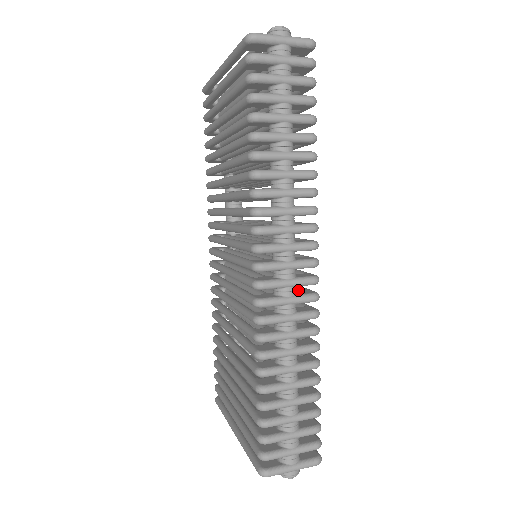
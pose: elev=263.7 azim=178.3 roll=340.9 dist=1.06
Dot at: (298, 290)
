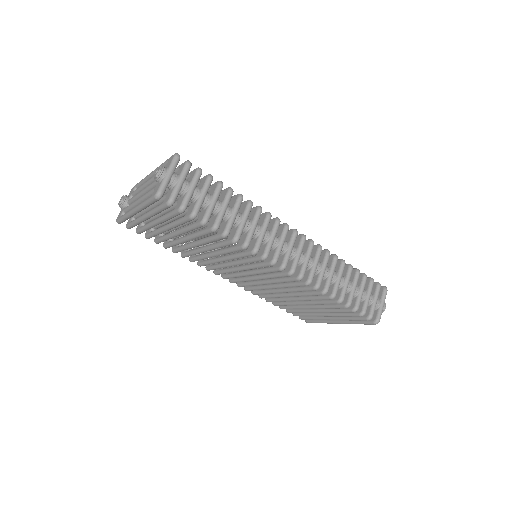
Dot at: occluded
